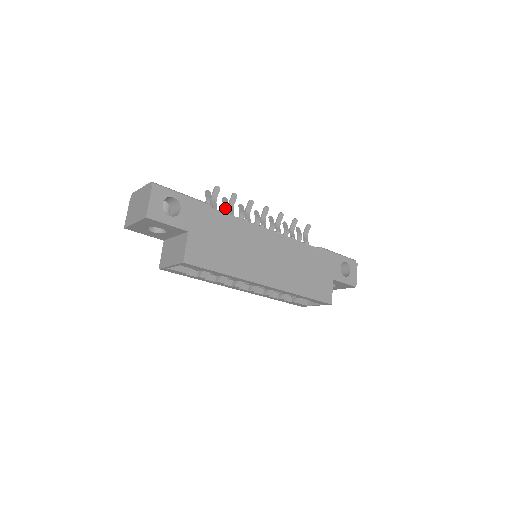
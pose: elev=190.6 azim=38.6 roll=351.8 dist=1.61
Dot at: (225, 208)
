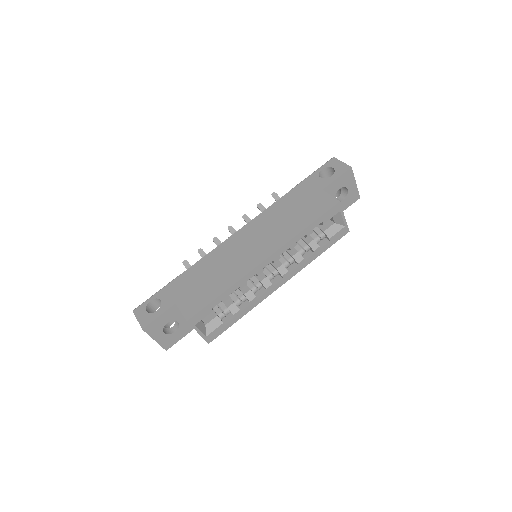
Dot at: occluded
